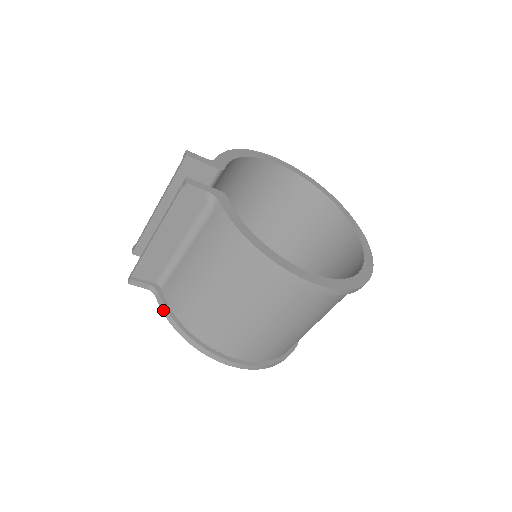
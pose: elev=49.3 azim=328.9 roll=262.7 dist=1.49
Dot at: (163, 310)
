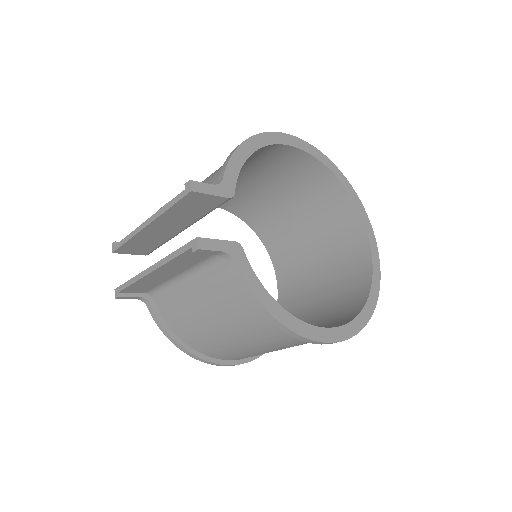
Dot at: (157, 323)
